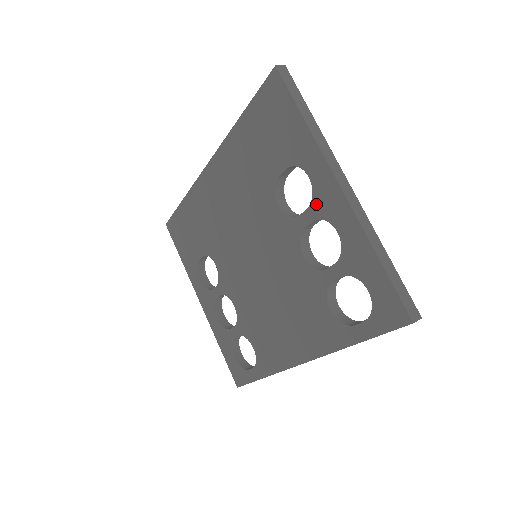
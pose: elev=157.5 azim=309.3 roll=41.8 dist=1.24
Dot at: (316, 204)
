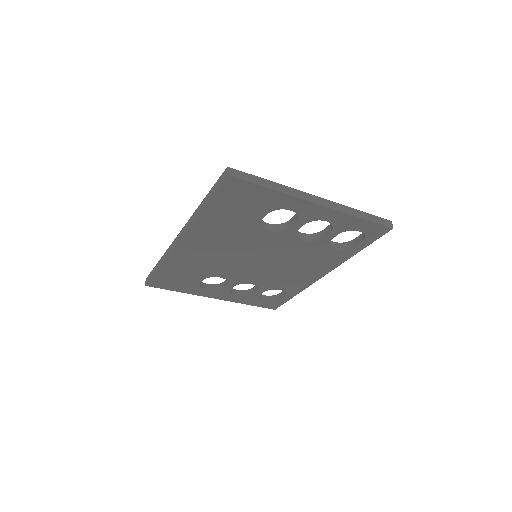
Dot at: (303, 218)
